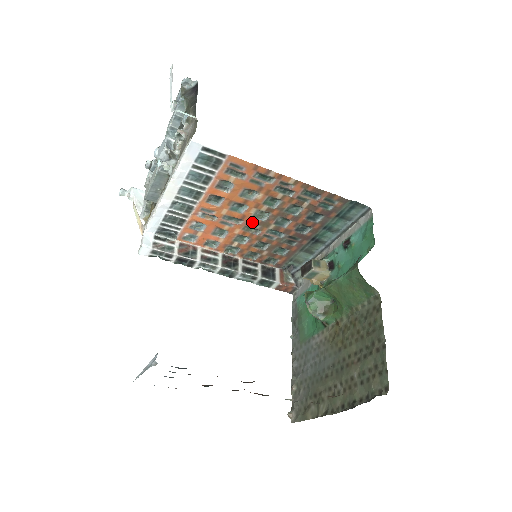
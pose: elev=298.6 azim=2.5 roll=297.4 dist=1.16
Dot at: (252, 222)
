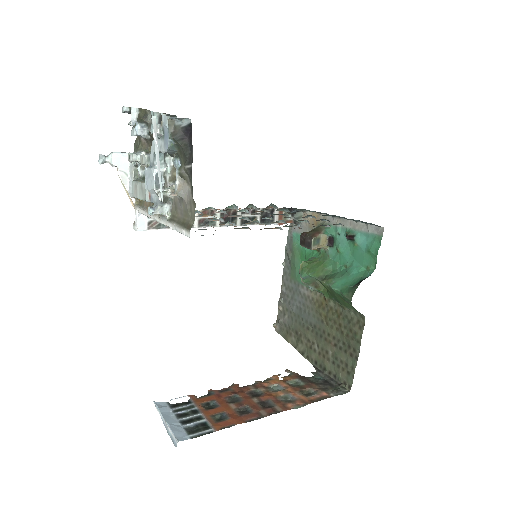
Dot at: occluded
